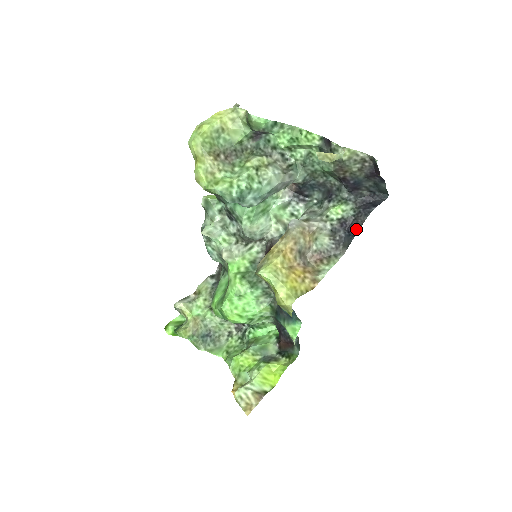
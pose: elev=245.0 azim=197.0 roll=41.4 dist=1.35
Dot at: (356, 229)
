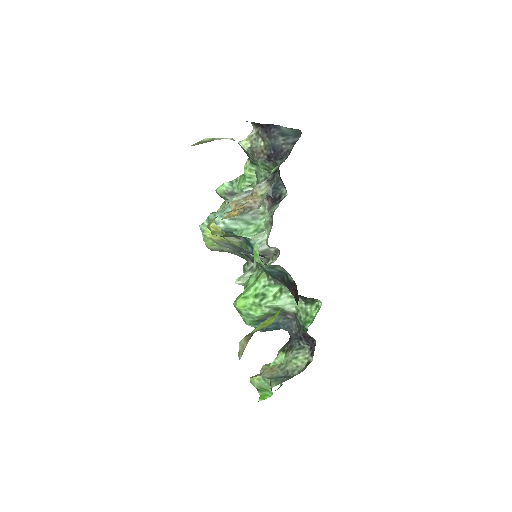
Dot at: occluded
